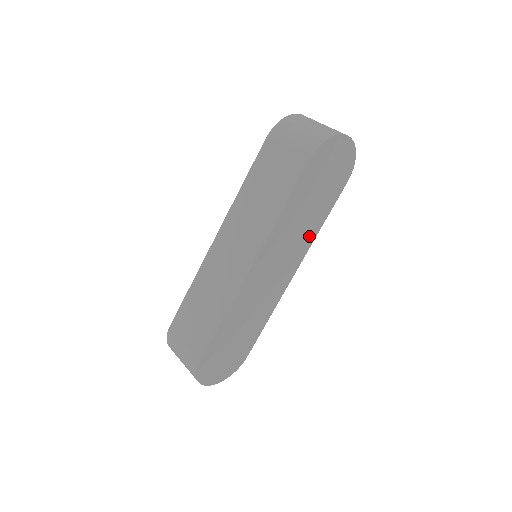
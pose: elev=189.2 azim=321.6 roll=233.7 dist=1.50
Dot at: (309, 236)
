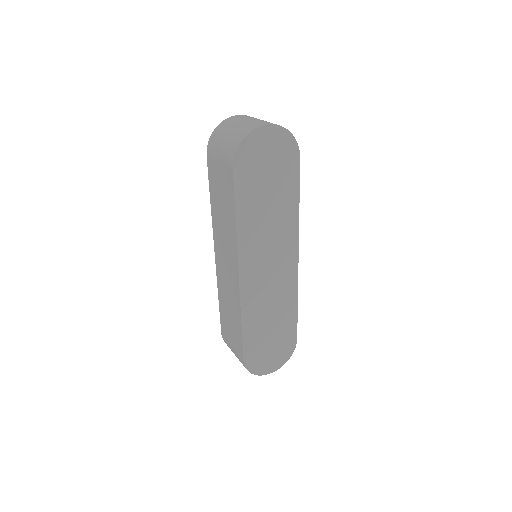
Dot at: (289, 223)
